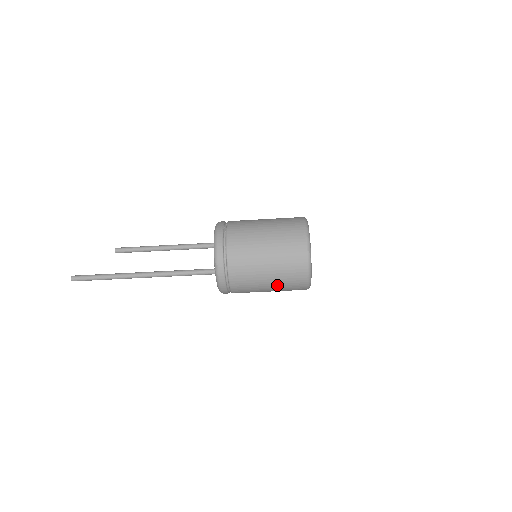
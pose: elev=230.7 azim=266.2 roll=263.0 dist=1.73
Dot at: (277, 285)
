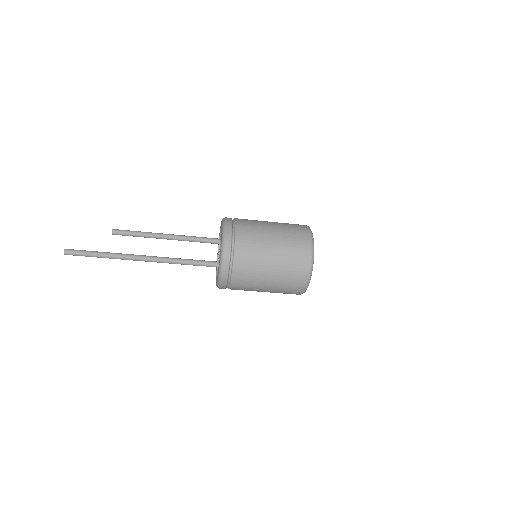
Dot at: (277, 285)
